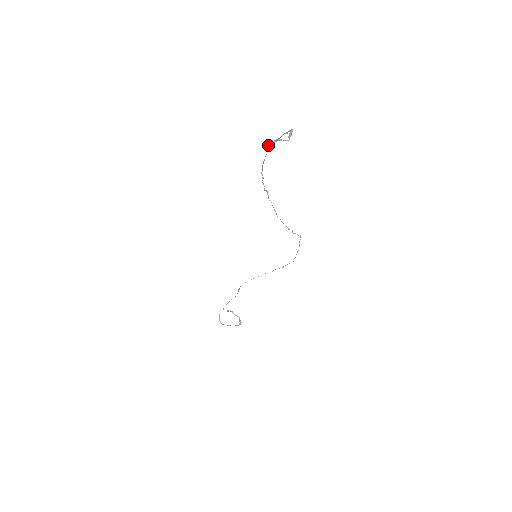
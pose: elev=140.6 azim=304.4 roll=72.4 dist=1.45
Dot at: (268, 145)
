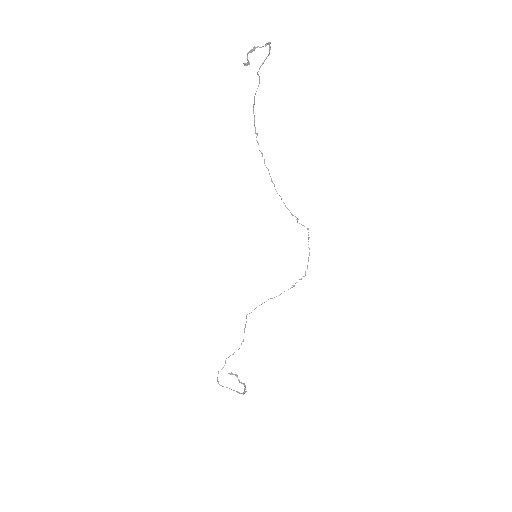
Dot at: (247, 60)
